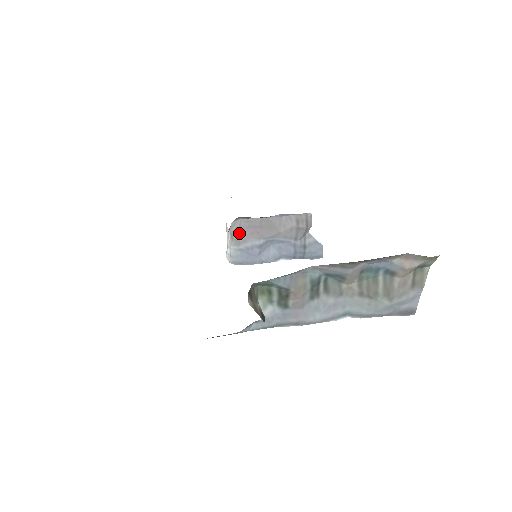
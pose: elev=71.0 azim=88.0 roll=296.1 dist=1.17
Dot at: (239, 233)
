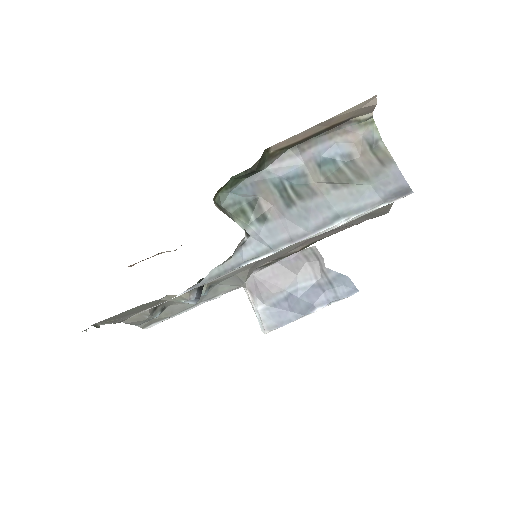
Dot at: (258, 290)
